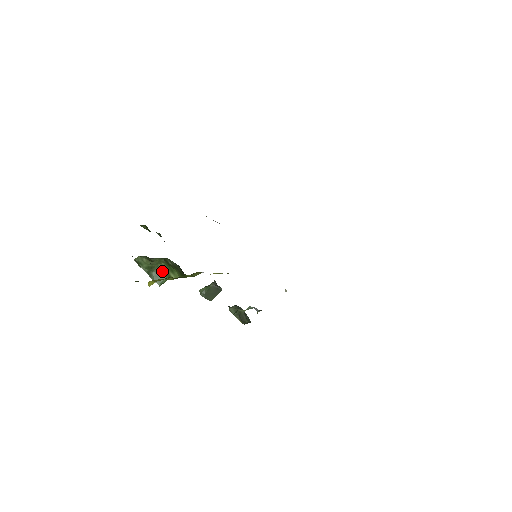
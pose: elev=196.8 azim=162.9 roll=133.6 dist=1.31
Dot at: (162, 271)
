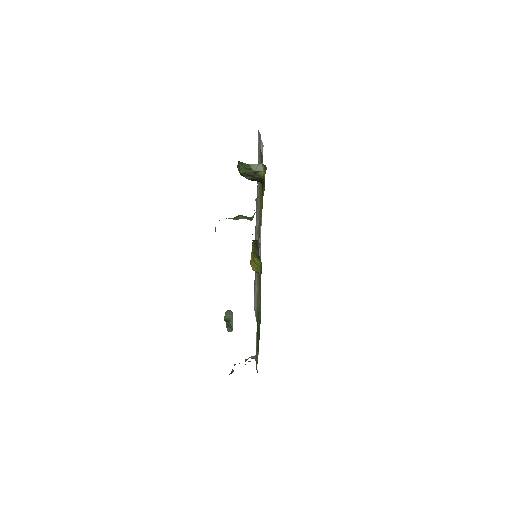
Dot at: (245, 216)
